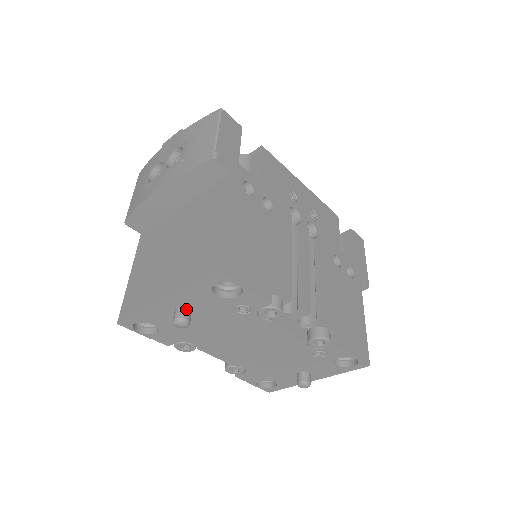
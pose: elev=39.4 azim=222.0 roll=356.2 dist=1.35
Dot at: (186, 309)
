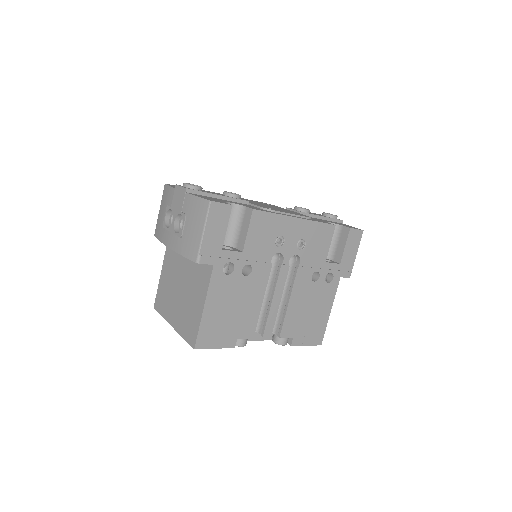
Dot at: occluded
